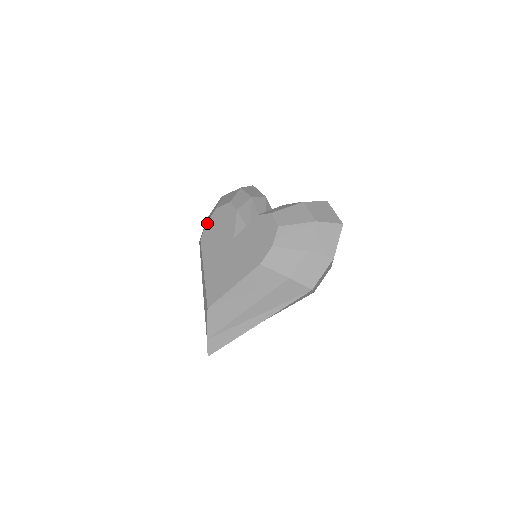
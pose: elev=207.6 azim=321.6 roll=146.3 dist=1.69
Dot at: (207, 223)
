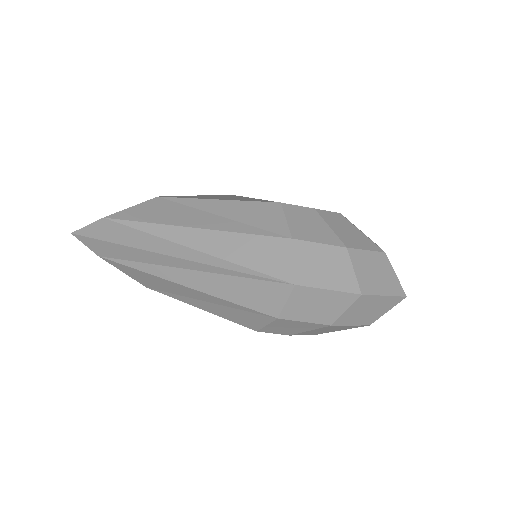
Dot at: occluded
